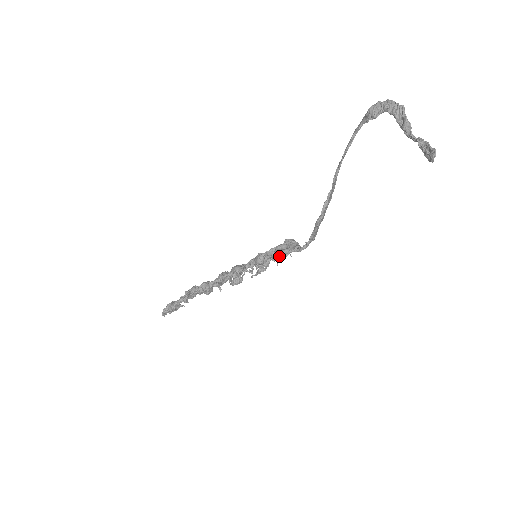
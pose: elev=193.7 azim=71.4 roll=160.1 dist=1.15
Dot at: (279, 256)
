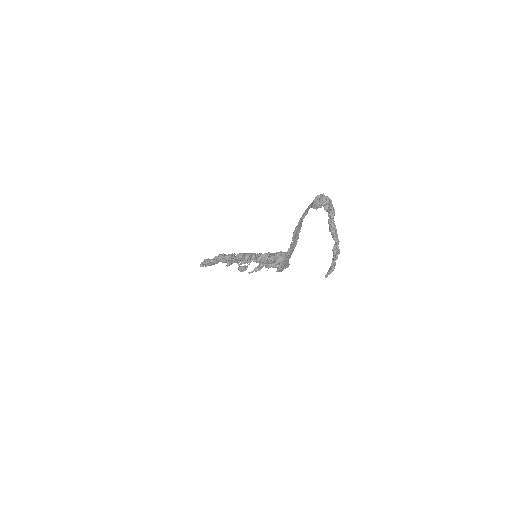
Dot at: (265, 267)
